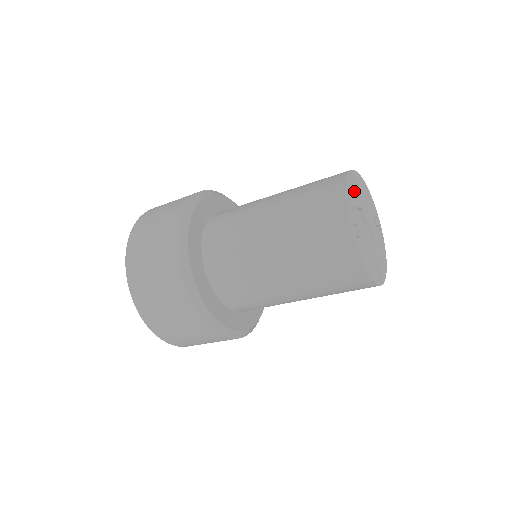
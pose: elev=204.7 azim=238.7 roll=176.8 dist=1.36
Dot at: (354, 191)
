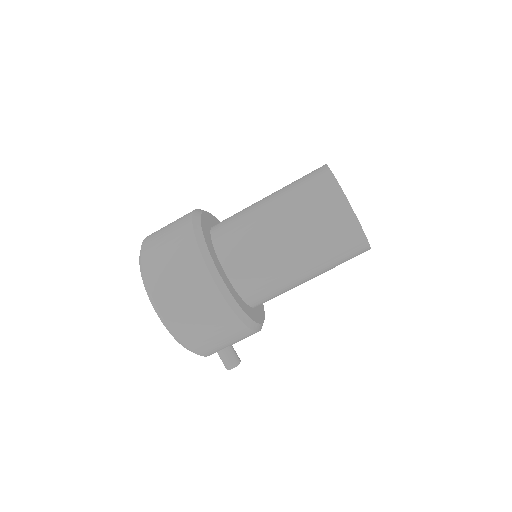
Dot at: occluded
